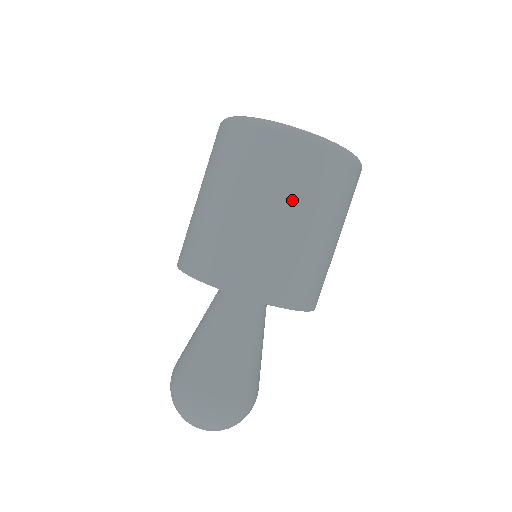
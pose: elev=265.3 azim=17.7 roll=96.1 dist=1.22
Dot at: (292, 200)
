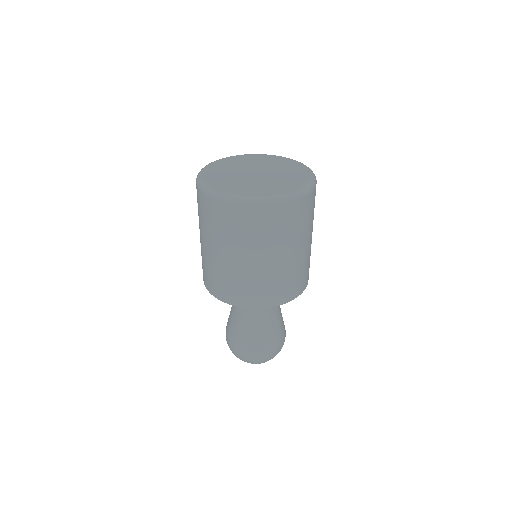
Dot at: (225, 242)
